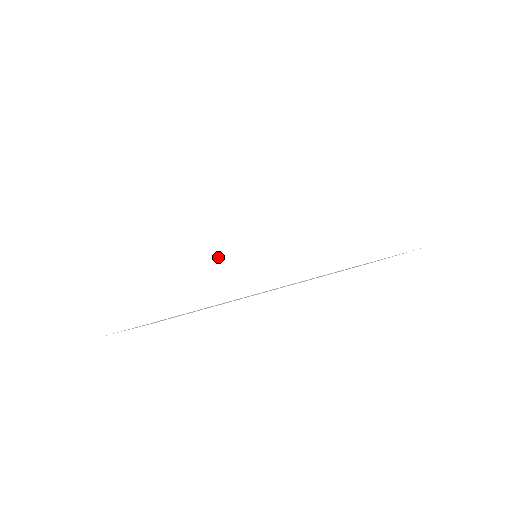
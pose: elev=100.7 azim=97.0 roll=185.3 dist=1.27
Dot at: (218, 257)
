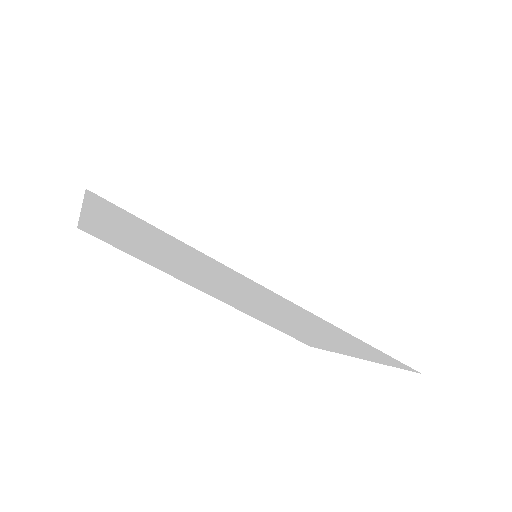
Dot at: (267, 224)
